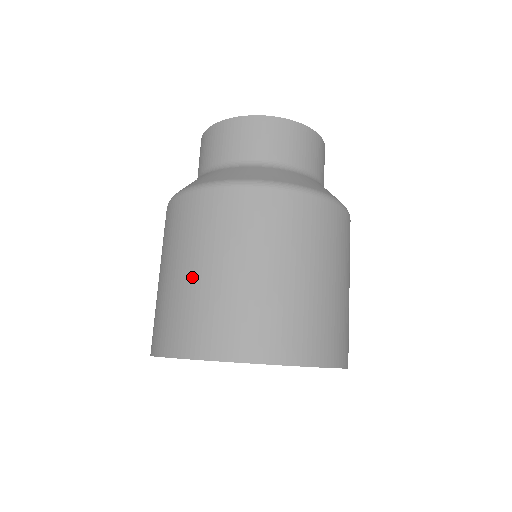
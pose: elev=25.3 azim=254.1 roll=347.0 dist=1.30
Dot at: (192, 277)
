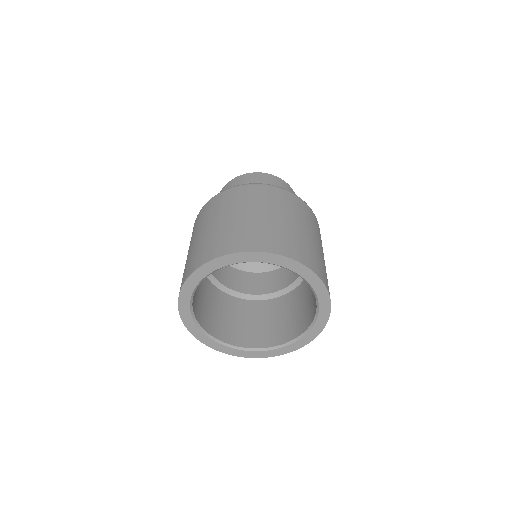
Dot at: (214, 226)
